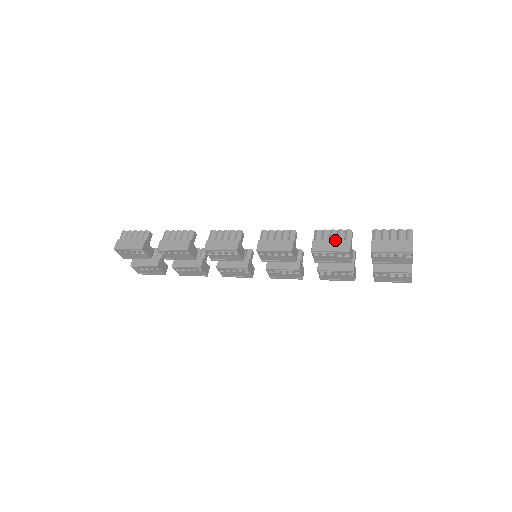
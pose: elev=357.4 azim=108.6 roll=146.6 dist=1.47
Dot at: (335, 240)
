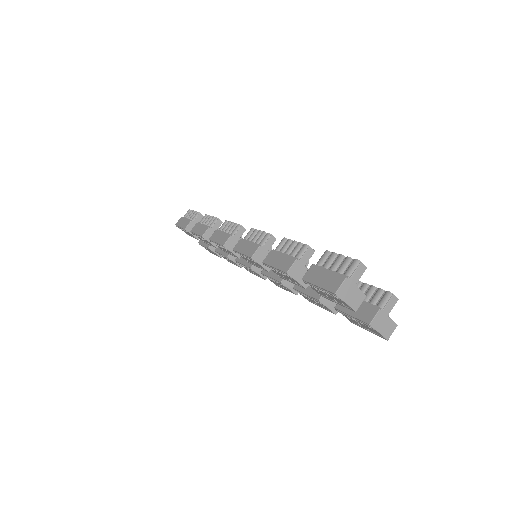
Dot at: (285, 254)
